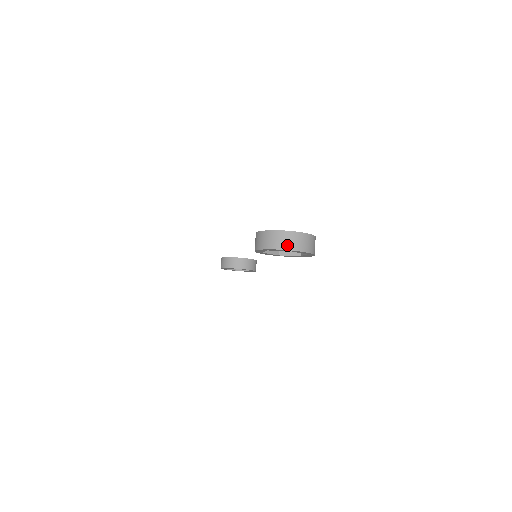
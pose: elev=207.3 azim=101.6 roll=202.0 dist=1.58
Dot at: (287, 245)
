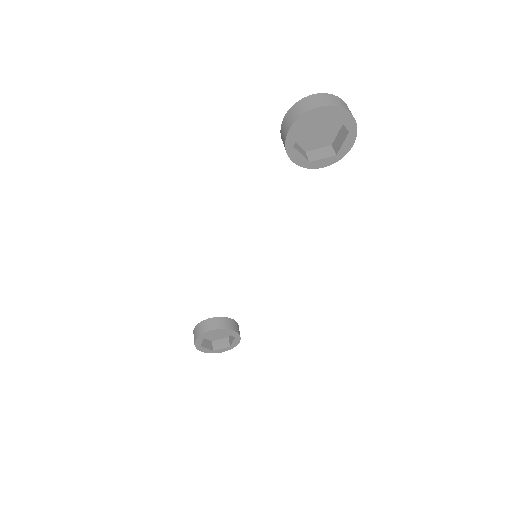
Dot at: (330, 102)
